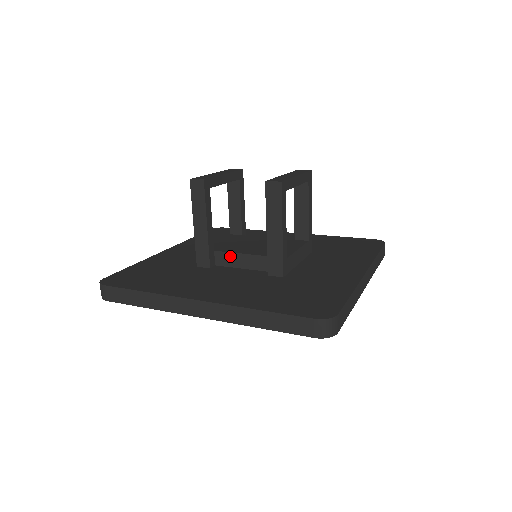
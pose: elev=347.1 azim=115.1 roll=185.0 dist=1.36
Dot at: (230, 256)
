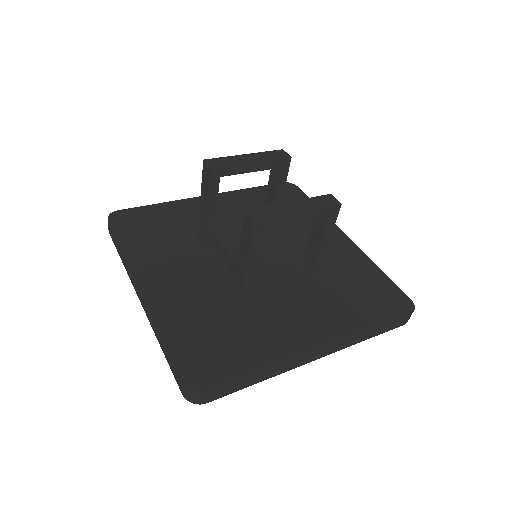
Dot at: (222, 248)
